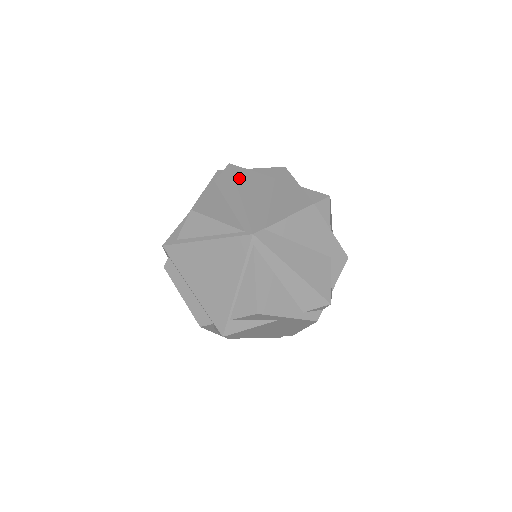
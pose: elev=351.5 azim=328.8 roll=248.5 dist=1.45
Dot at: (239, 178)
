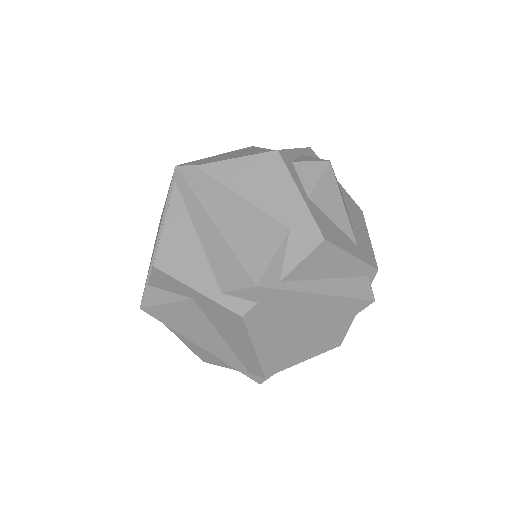
Dot at: (242, 150)
